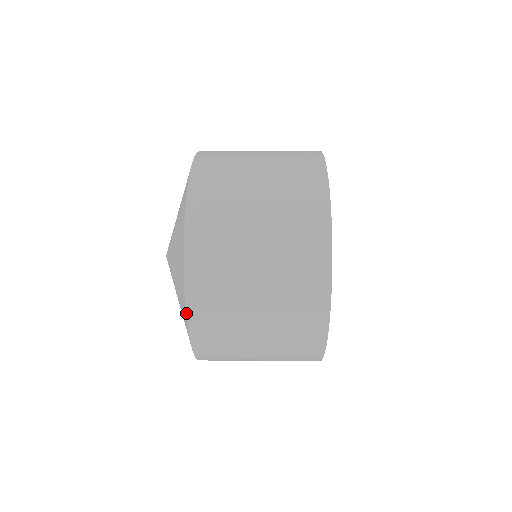
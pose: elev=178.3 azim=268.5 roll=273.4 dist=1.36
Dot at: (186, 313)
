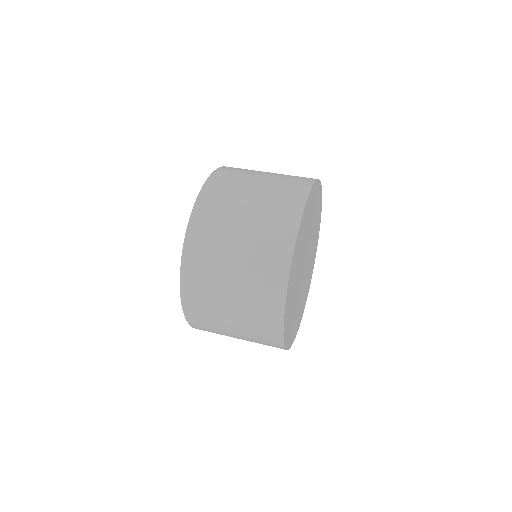
Dot at: (180, 274)
